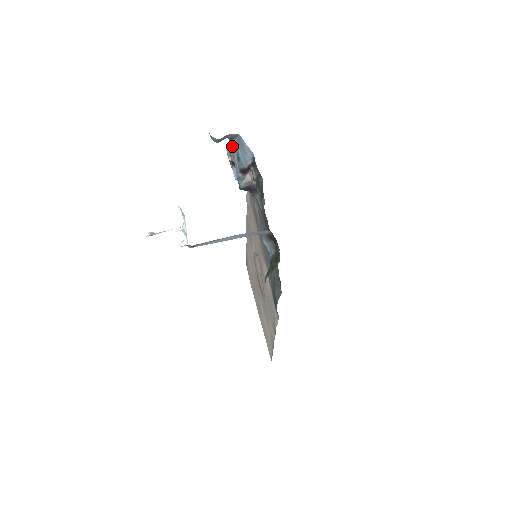
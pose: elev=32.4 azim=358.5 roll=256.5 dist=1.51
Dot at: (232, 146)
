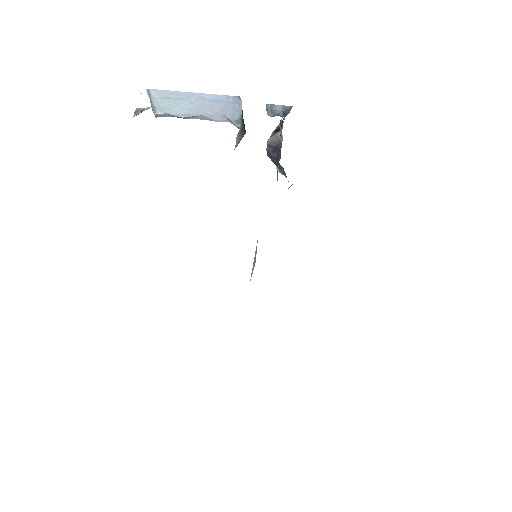
Dot at: (283, 122)
